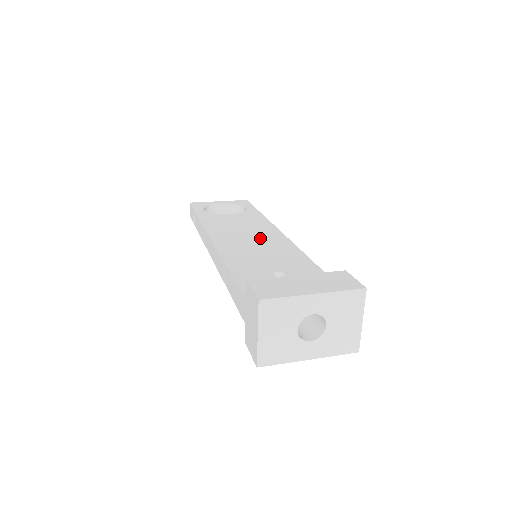
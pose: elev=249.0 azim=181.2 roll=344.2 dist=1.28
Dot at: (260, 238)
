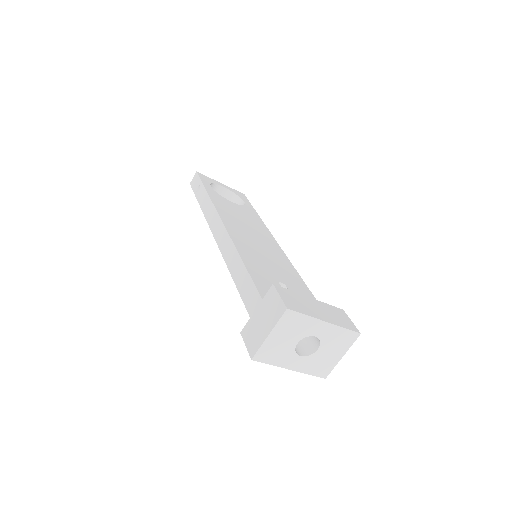
Dot at: (262, 241)
